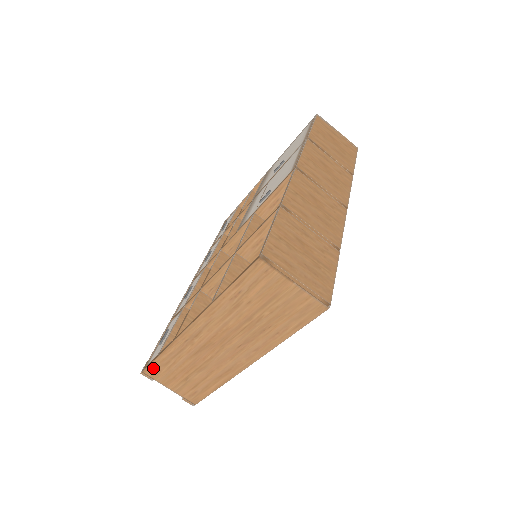
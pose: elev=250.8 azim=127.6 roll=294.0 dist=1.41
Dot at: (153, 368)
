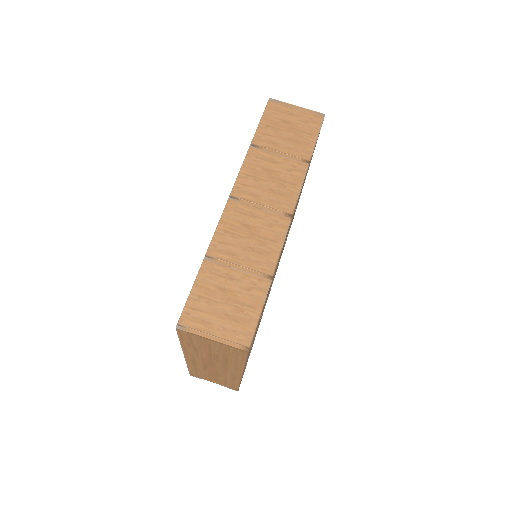
Dot at: (193, 373)
